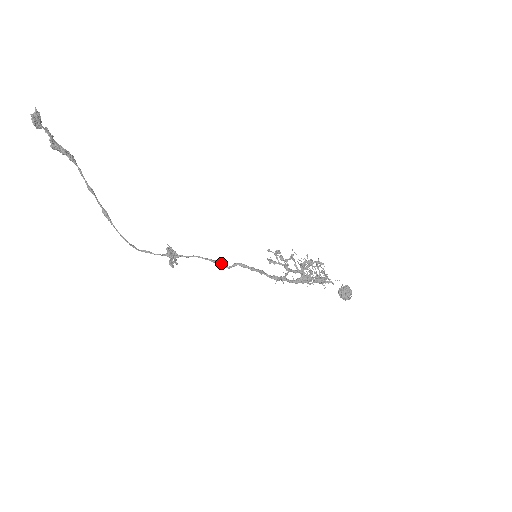
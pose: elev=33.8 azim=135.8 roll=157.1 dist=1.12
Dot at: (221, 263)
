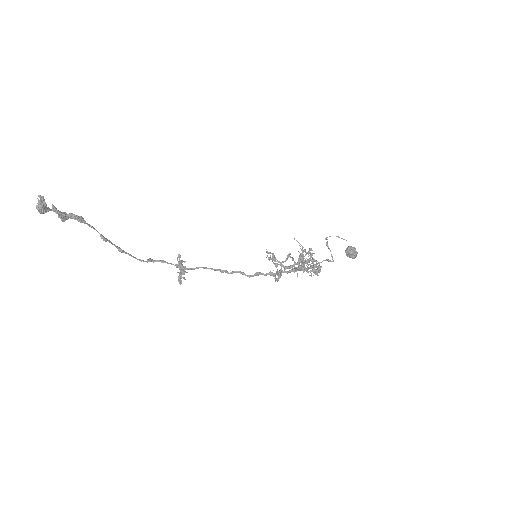
Dot at: (223, 271)
